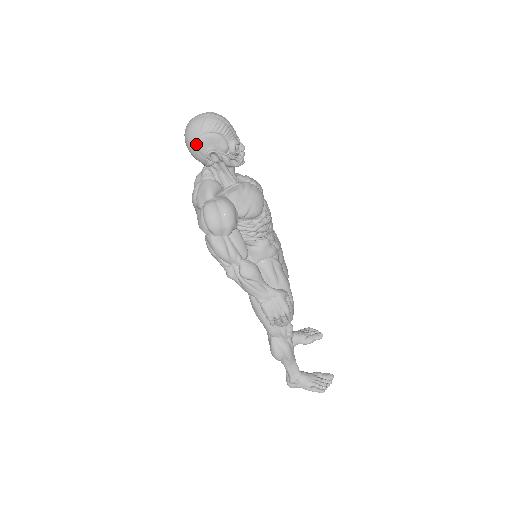
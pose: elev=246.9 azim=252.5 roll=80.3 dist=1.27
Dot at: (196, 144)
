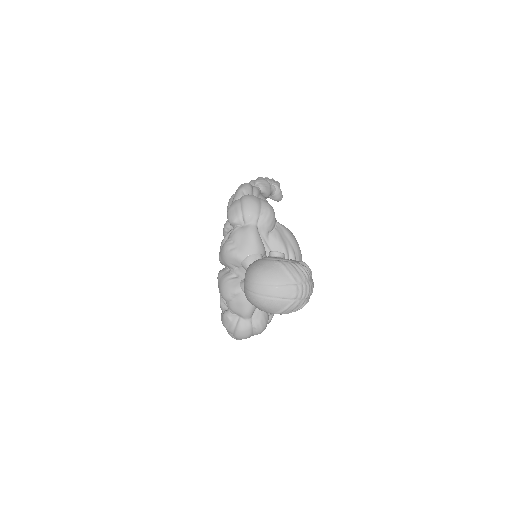
Dot at: occluded
